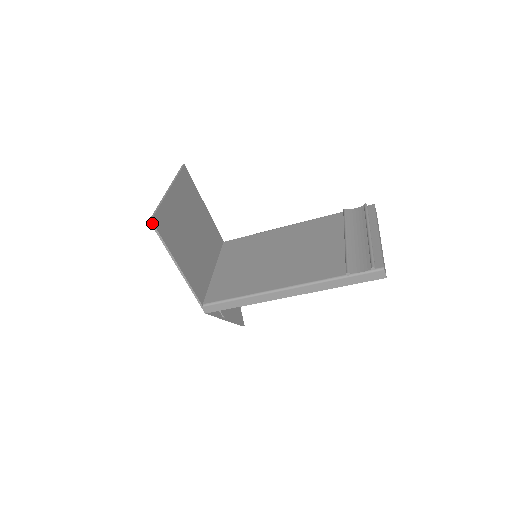
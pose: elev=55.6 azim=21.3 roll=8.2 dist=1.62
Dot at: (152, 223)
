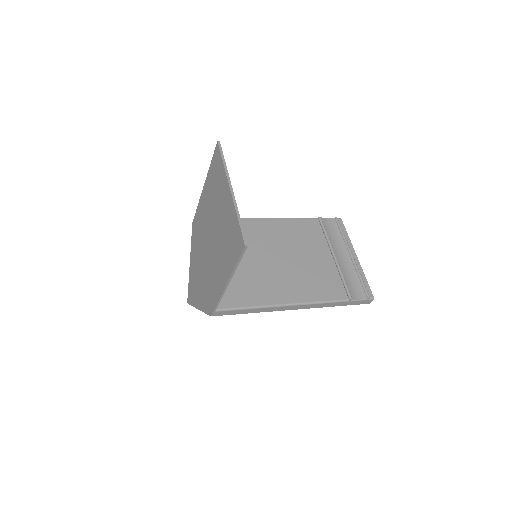
Dot at: (246, 248)
